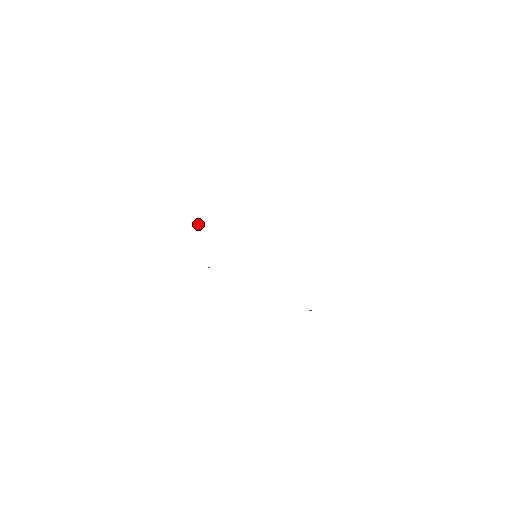
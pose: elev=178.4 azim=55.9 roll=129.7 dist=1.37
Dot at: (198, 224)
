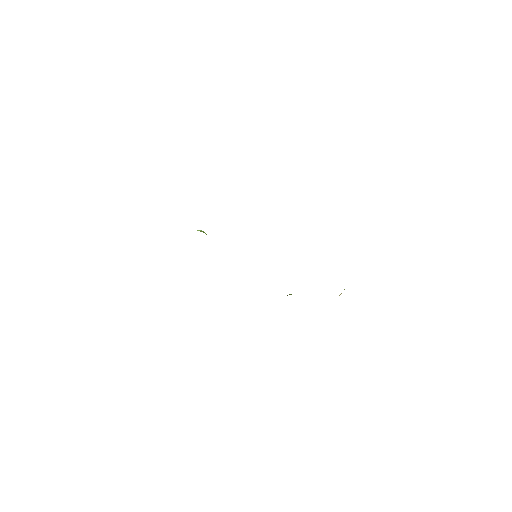
Dot at: (202, 231)
